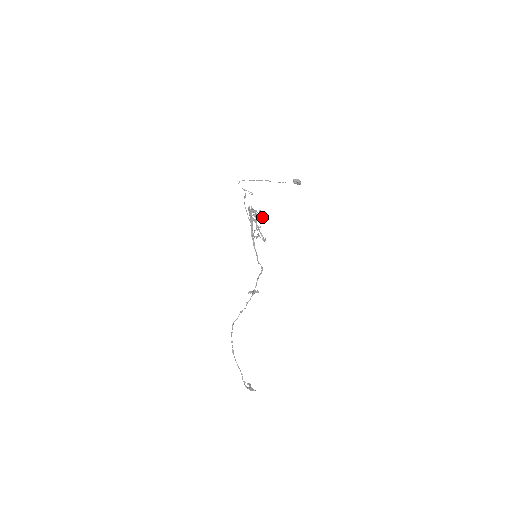
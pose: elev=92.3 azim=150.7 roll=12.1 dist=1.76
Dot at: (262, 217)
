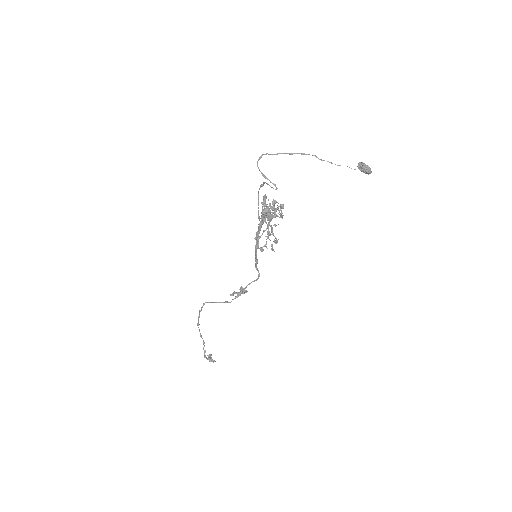
Dot at: (282, 215)
